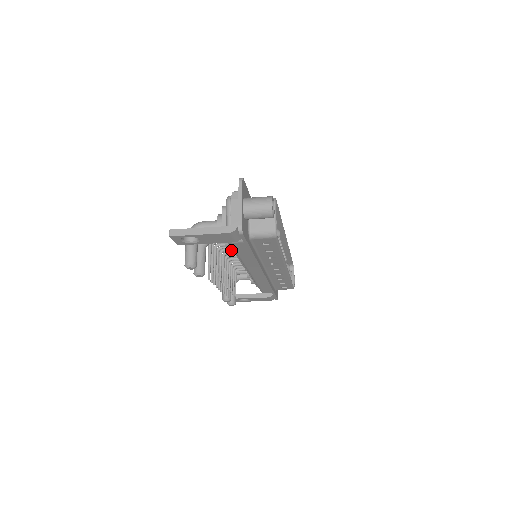
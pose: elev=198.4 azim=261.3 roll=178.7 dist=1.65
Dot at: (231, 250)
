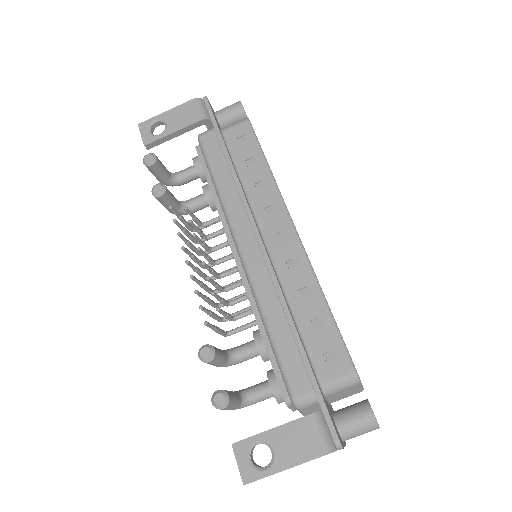
Dot at: (214, 219)
